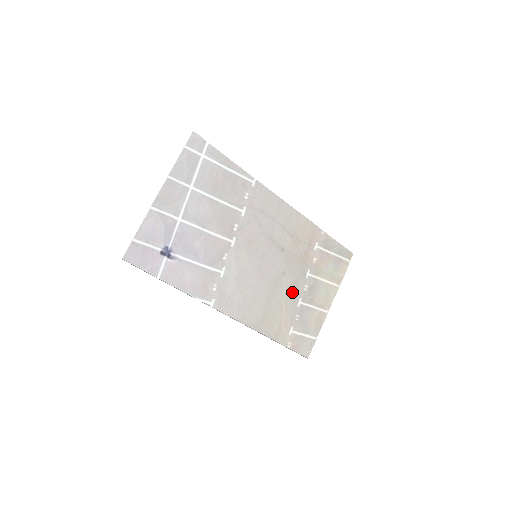
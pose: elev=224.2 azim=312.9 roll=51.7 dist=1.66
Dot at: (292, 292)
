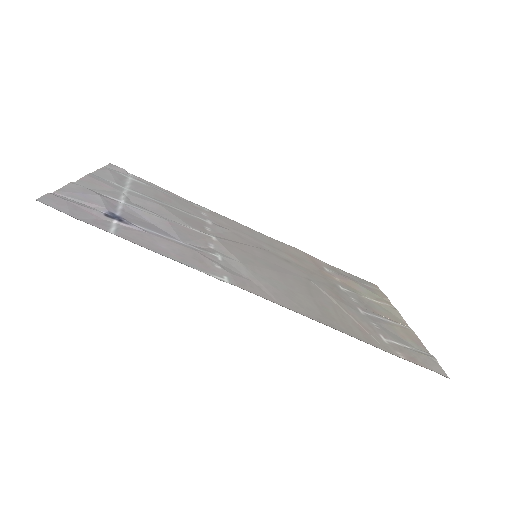
Dot at: (339, 299)
